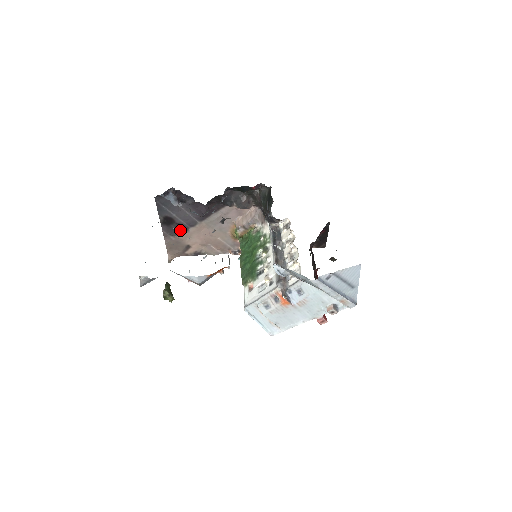
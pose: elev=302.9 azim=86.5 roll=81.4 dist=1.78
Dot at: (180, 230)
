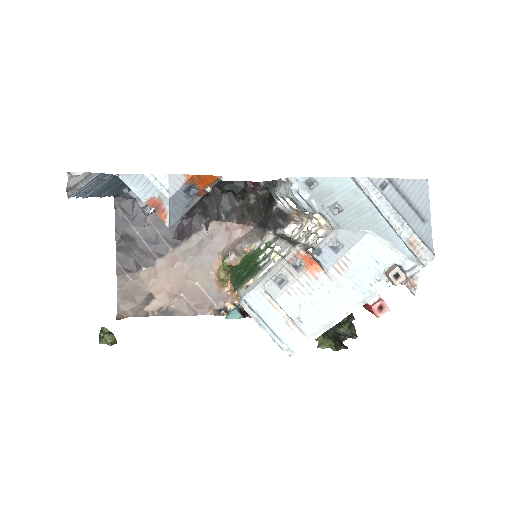
Dot at: (142, 263)
